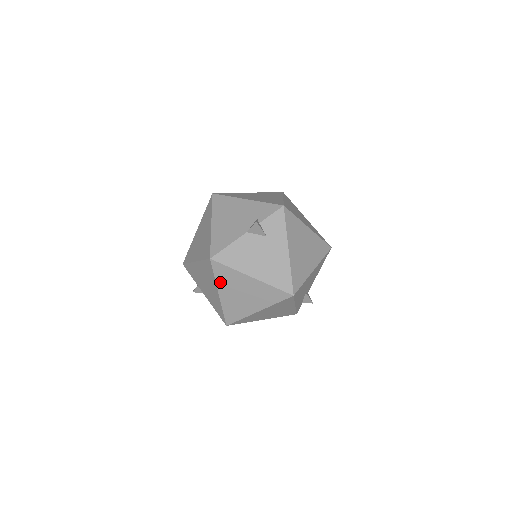
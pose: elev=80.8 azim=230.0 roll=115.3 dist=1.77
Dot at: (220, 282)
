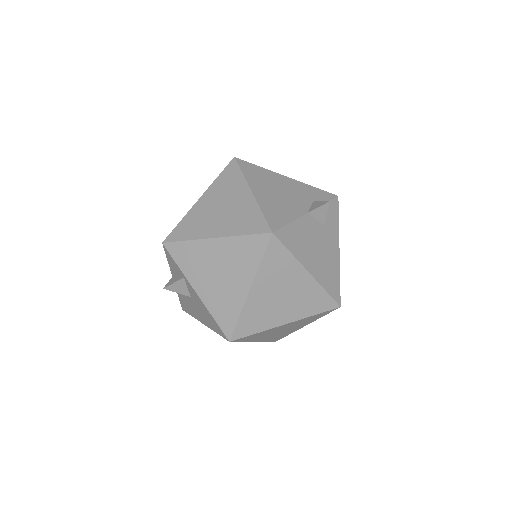
Dot at: (263, 271)
